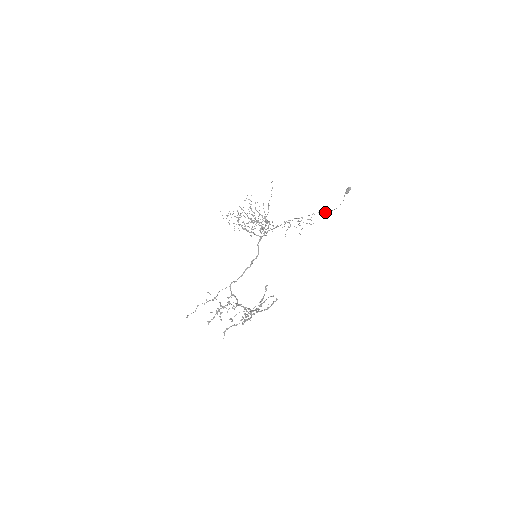
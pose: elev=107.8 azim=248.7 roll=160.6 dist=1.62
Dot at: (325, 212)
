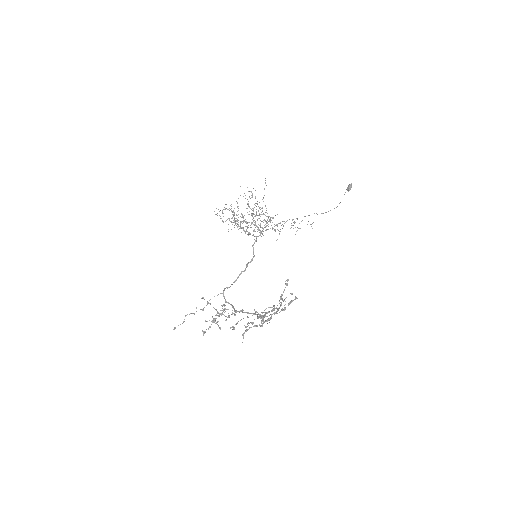
Dot at: (321, 213)
